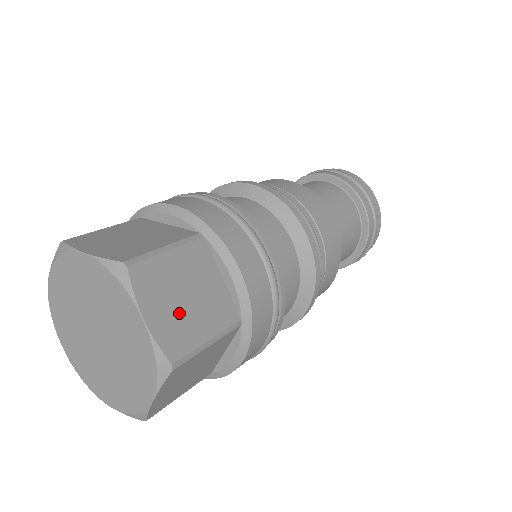
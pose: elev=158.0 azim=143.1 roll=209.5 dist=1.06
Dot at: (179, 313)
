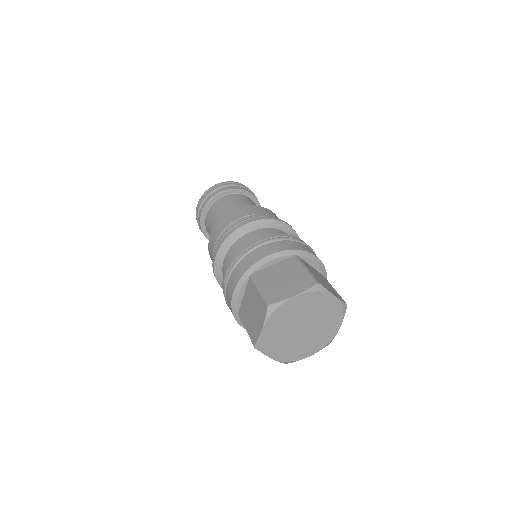
Dot at: (329, 287)
